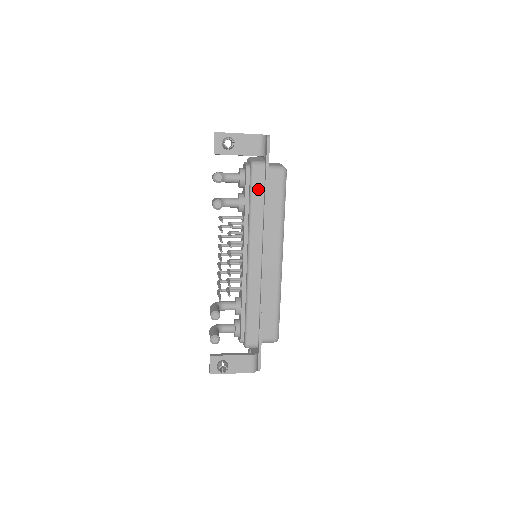
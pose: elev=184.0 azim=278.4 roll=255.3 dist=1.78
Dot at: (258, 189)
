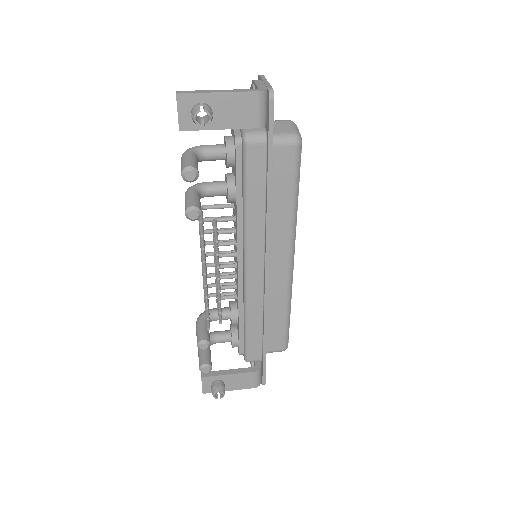
Dot at: (256, 177)
